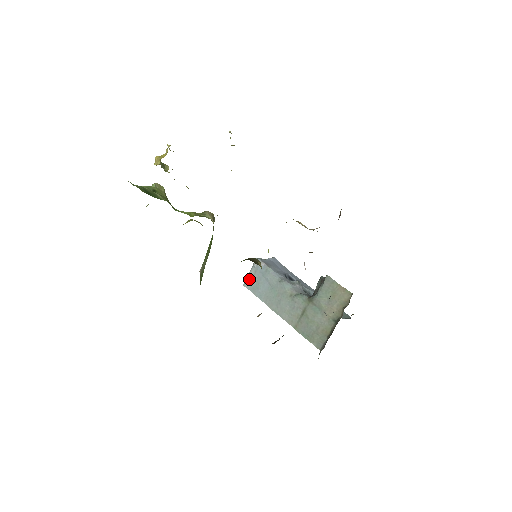
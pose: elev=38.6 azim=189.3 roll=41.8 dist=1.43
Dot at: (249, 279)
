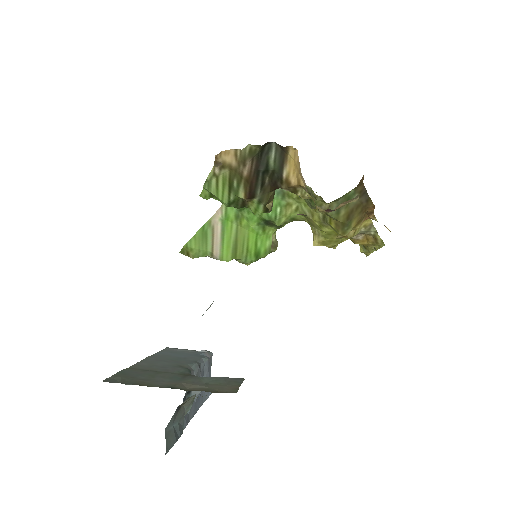
Dot at: (179, 349)
